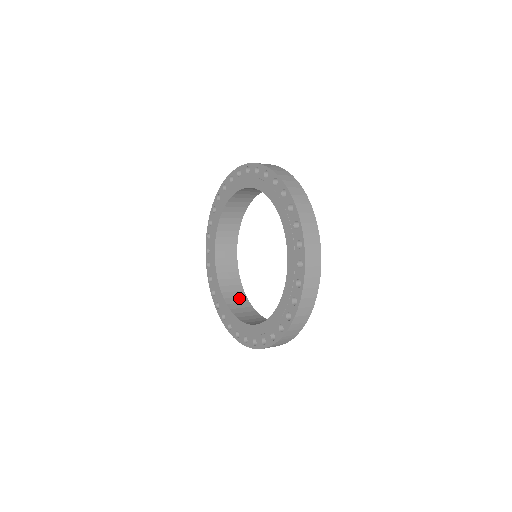
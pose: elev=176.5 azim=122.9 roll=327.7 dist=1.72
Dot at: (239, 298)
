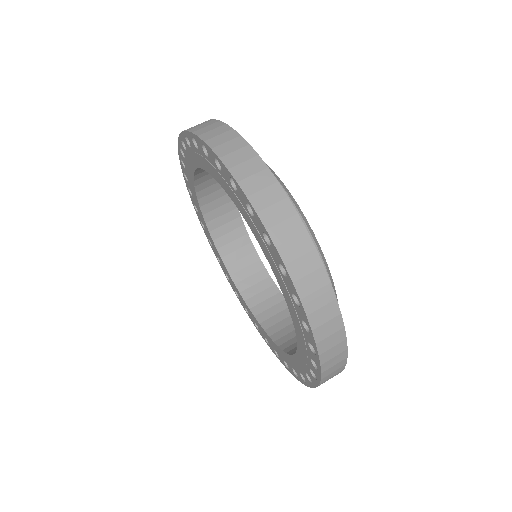
Dot at: (222, 198)
